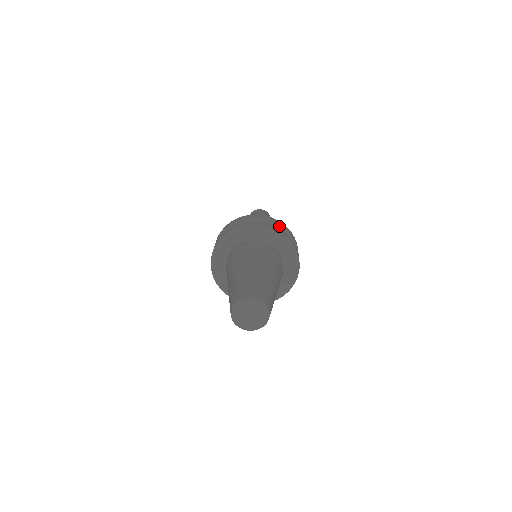
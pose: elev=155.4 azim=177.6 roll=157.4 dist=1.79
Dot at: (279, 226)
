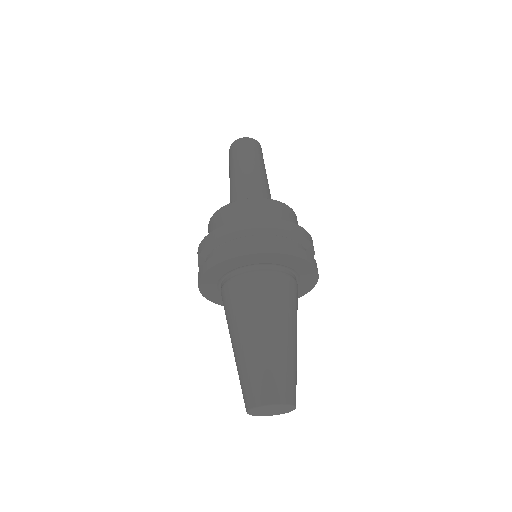
Dot at: (290, 233)
